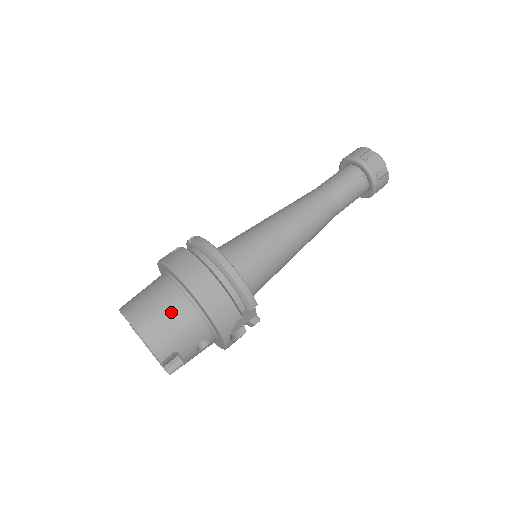
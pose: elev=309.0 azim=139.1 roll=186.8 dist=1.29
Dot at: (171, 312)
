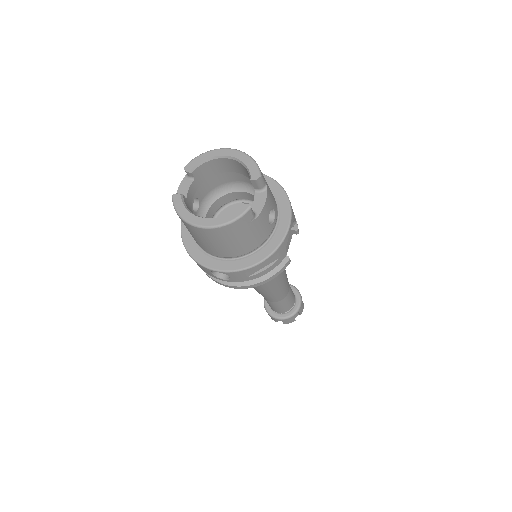
Dot at: occluded
